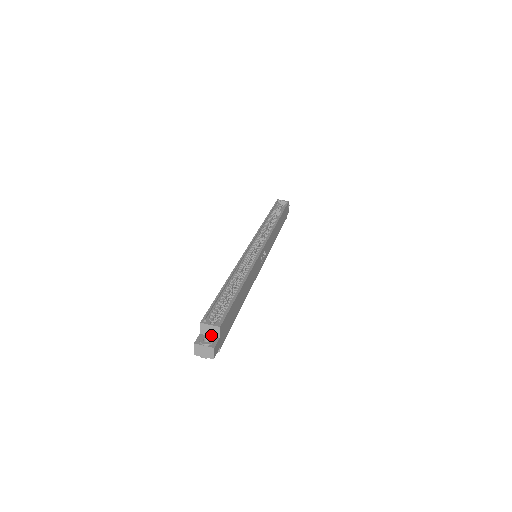
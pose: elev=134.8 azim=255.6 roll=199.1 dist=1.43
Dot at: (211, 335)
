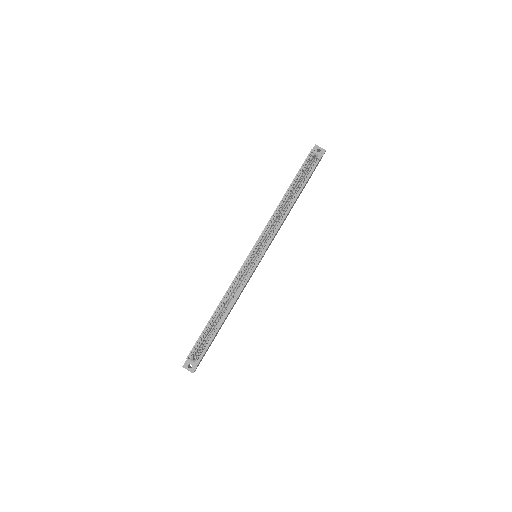
Dot at: occluded
